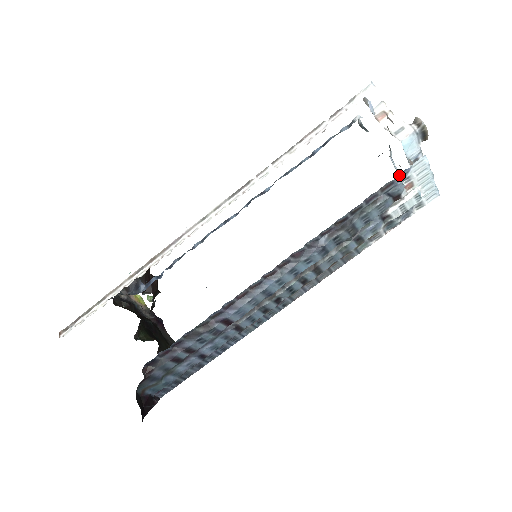
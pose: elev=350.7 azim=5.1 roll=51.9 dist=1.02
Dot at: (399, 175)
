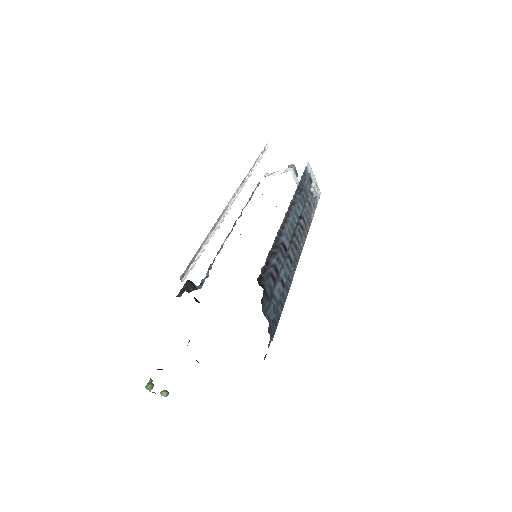
Dot at: (305, 169)
